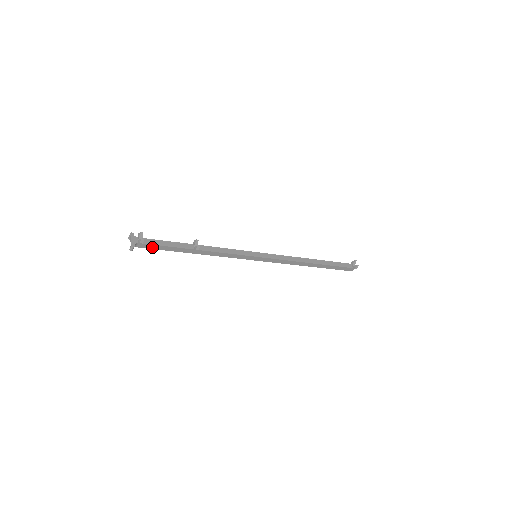
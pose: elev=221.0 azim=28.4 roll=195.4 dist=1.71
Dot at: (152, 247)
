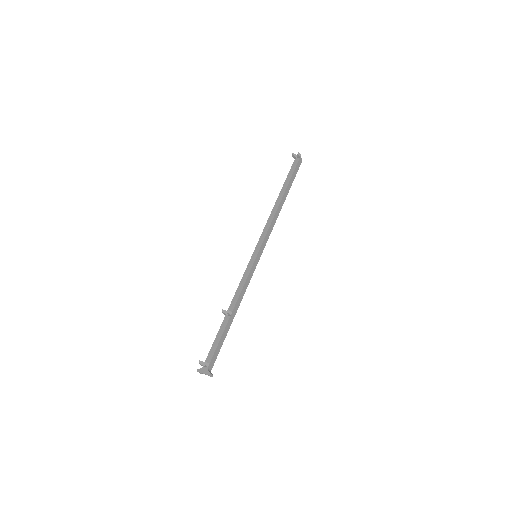
Dot at: (216, 355)
